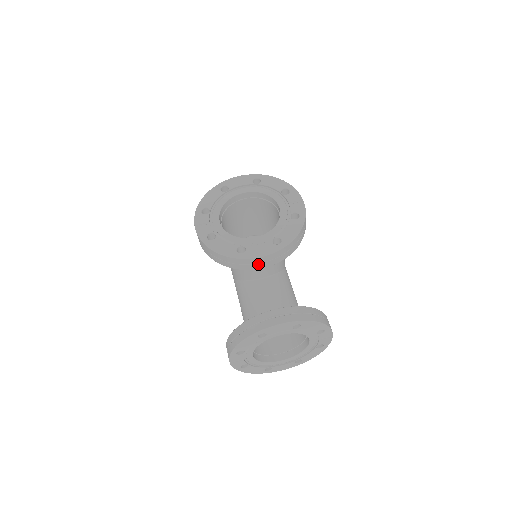
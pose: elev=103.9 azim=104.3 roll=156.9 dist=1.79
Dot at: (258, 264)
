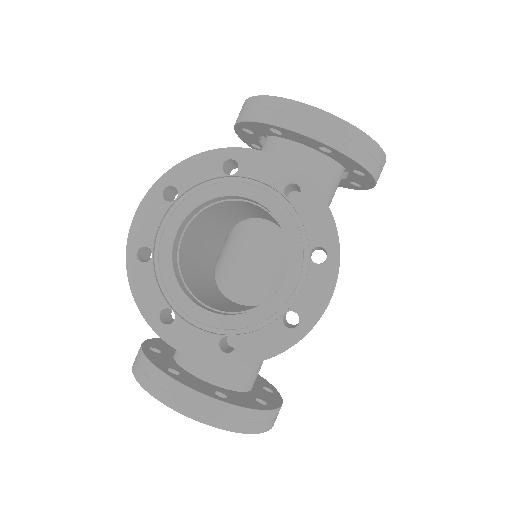
Dot at: occluded
